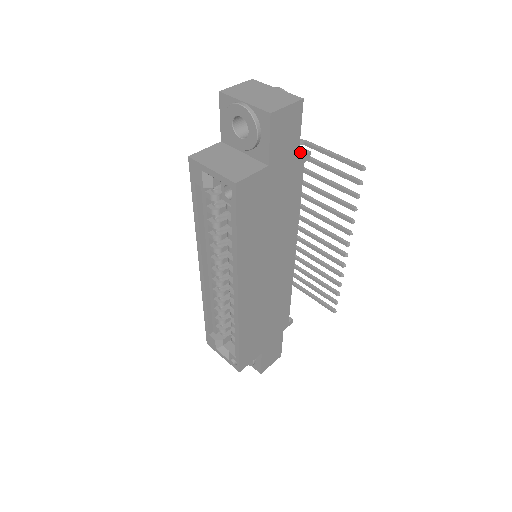
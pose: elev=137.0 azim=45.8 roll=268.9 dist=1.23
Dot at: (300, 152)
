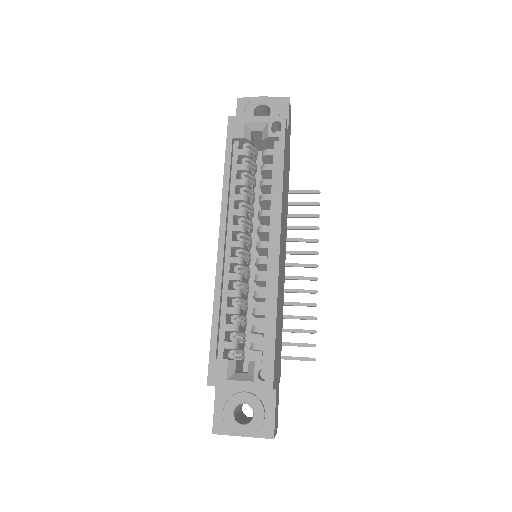
Dot at: occluded
